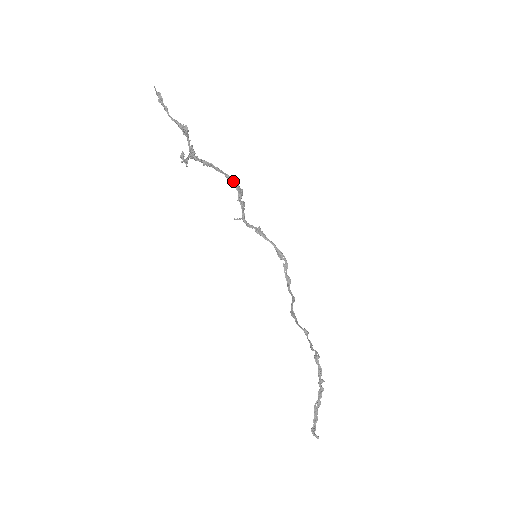
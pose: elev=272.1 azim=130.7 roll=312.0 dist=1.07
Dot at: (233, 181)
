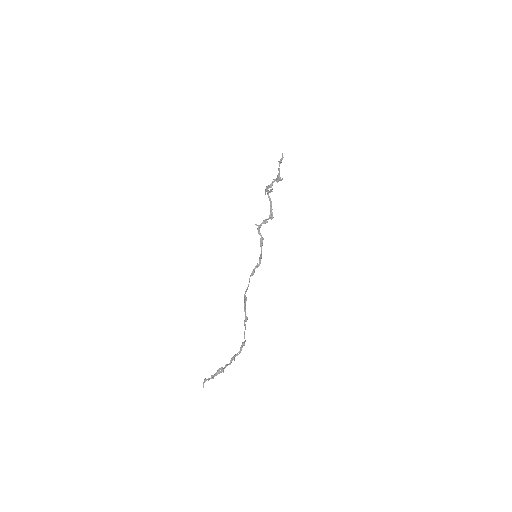
Dot at: (272, 209)
